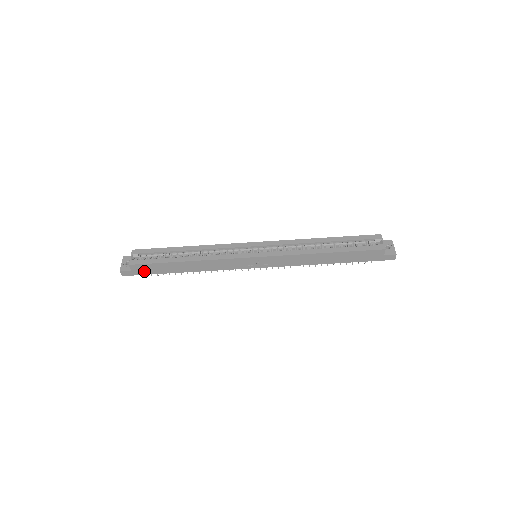
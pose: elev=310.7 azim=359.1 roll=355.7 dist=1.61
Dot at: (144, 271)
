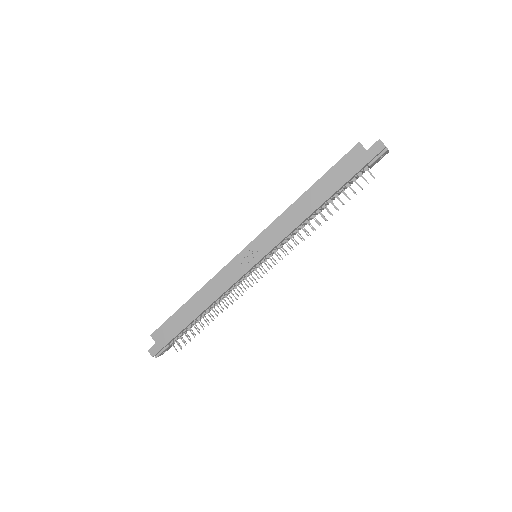
Dot at: (166, 337)
